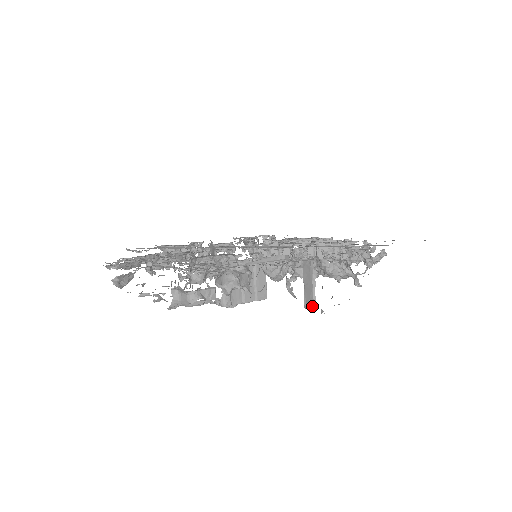
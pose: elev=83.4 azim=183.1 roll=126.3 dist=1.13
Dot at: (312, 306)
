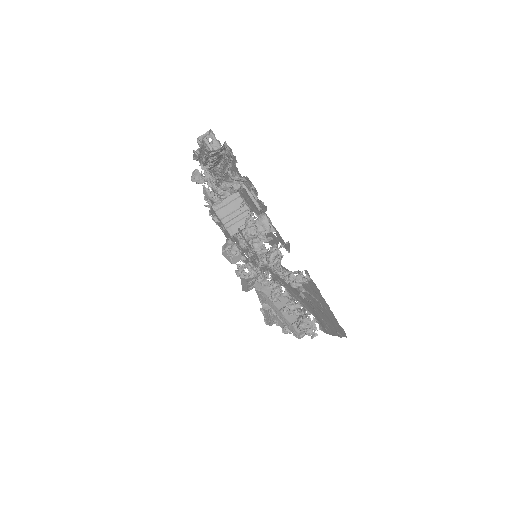
Dot at: occluded
